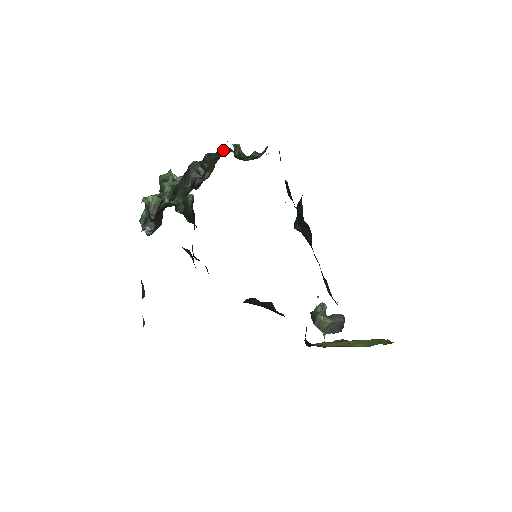
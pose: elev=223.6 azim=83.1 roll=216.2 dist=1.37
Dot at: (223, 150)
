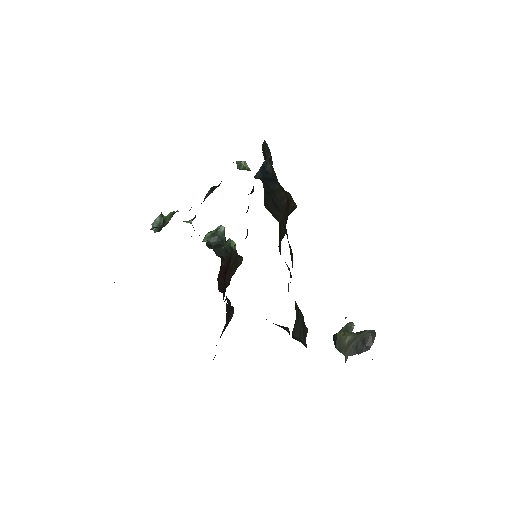
Dot at: occluded
